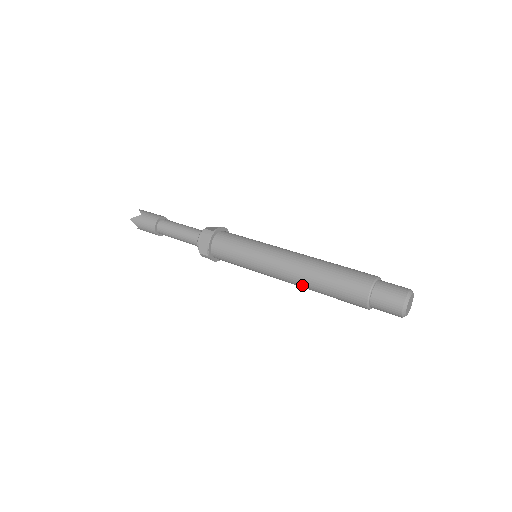
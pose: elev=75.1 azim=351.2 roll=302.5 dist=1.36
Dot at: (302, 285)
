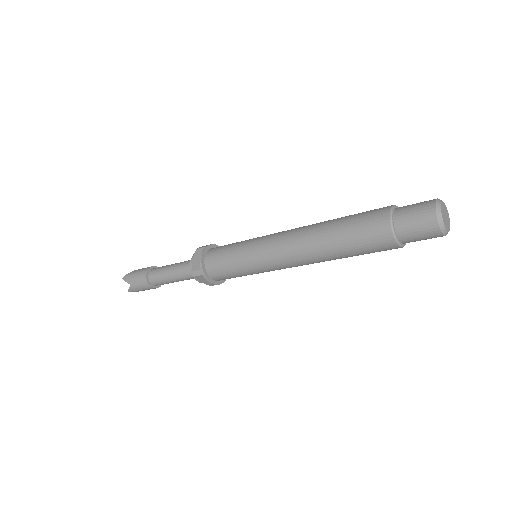
Dot at: (310, 248)
